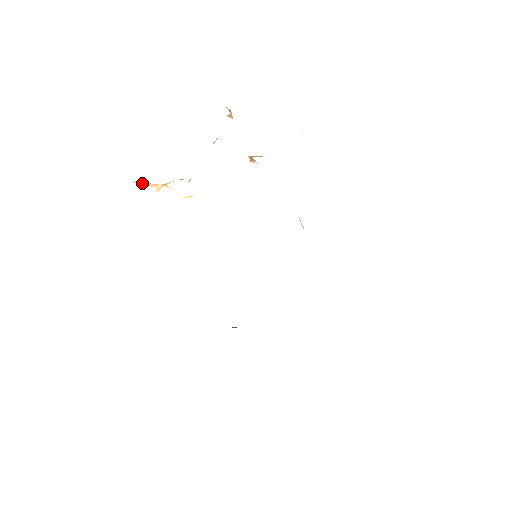
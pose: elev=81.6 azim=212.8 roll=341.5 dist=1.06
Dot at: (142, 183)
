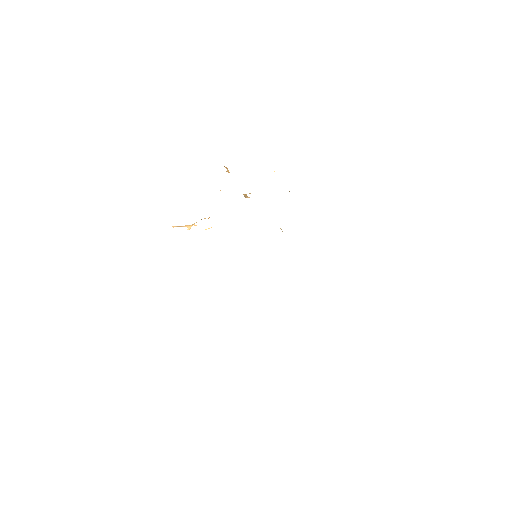
Dot at: (179, 226)
